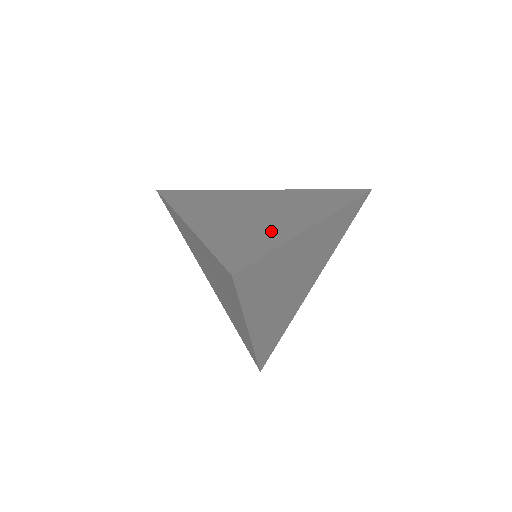
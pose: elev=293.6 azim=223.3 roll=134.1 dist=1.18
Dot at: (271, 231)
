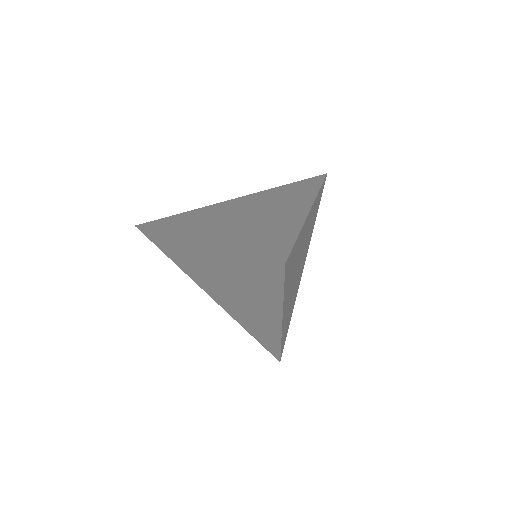
Dot at: (280, 224)
